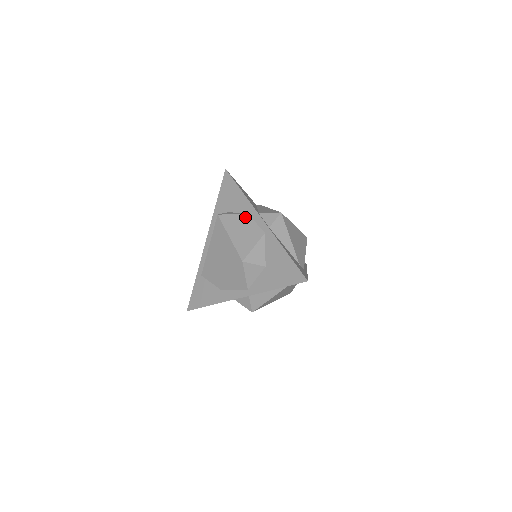
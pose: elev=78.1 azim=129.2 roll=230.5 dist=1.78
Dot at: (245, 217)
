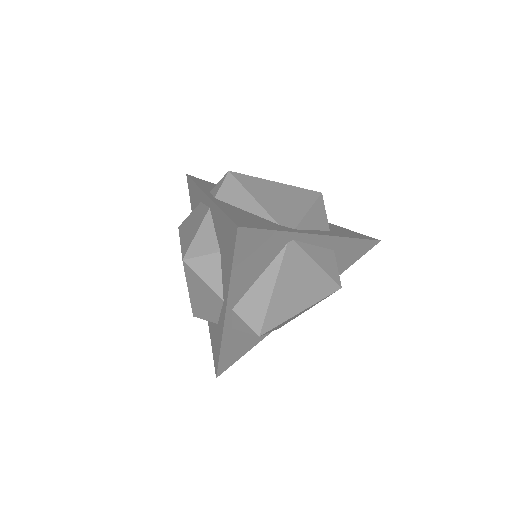
Dot at: (197, 208)
